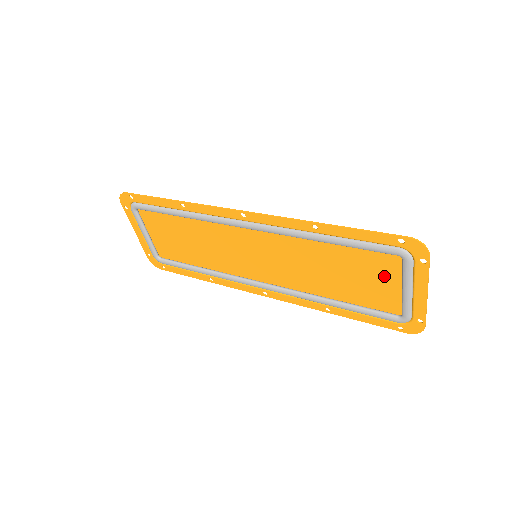
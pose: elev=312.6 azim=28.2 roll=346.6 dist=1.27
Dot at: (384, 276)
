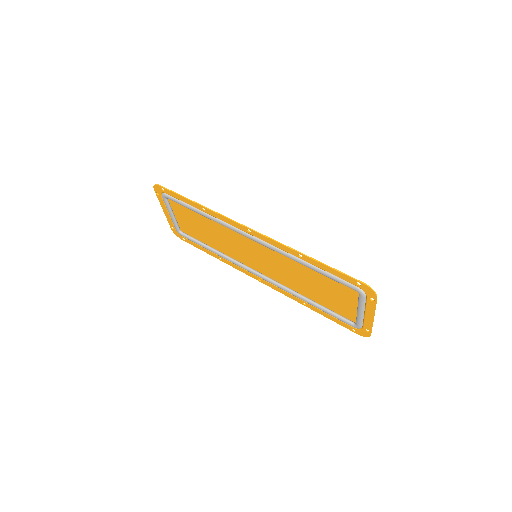
Dot at: (346, 298)
